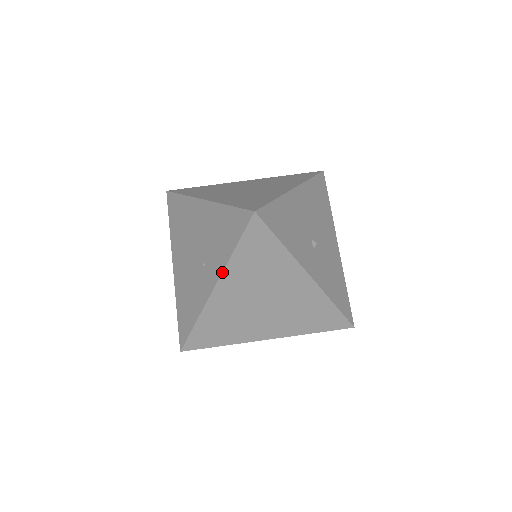
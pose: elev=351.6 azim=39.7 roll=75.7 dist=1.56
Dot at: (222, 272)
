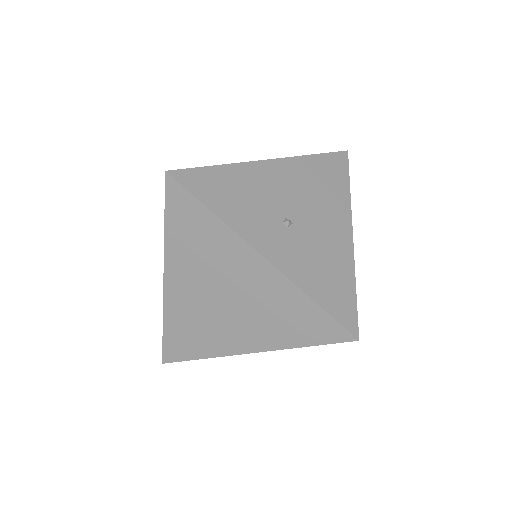
Dot at: (164, 255)
